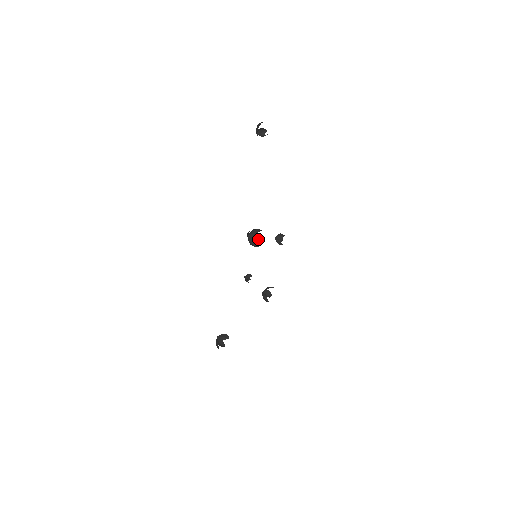
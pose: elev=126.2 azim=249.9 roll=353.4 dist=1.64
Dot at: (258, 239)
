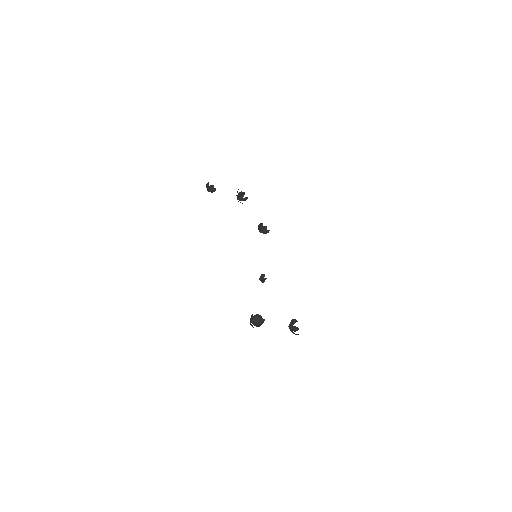
Dot at: (295, 321)
